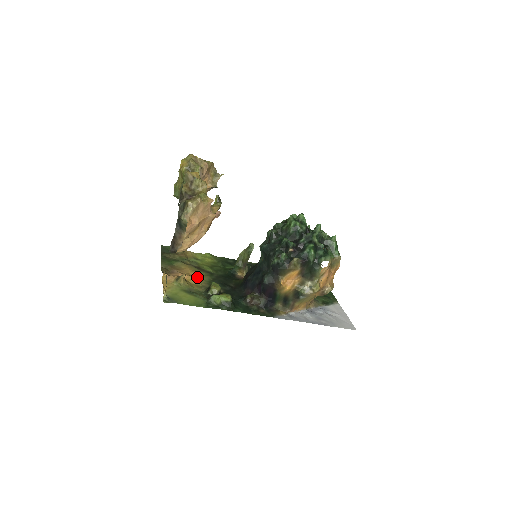
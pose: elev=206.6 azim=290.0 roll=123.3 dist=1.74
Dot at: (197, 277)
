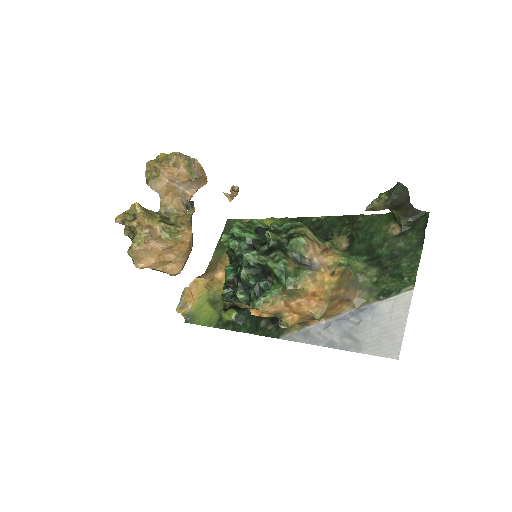
Dot at: occluded
